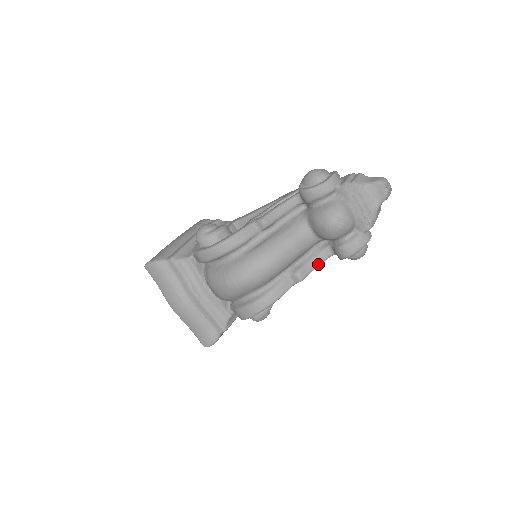
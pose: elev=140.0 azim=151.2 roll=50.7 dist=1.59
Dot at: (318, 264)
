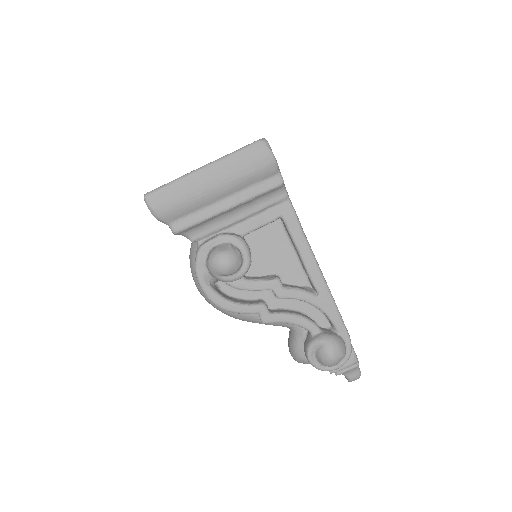
Dot at: occluded
